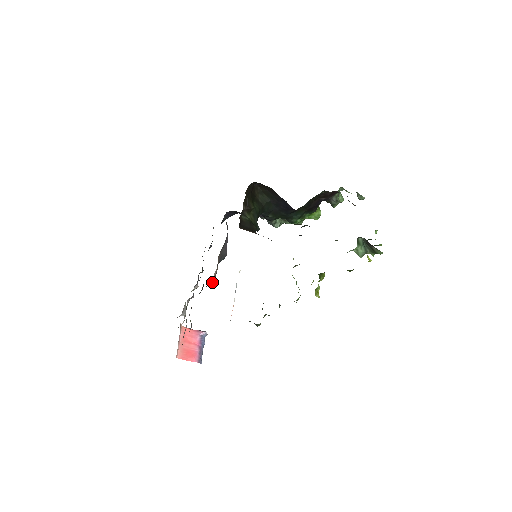
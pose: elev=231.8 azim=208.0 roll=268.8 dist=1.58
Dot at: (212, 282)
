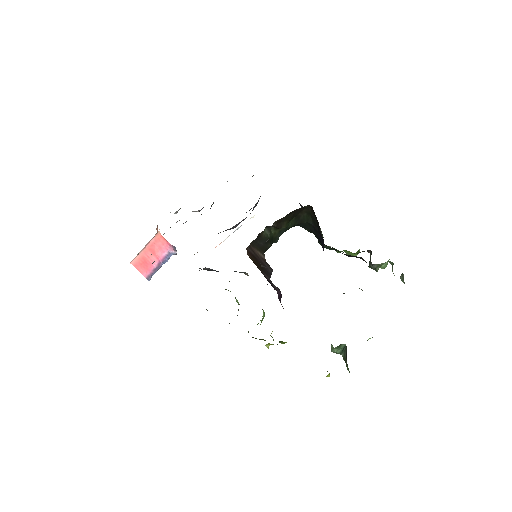
Dot at: occluded
